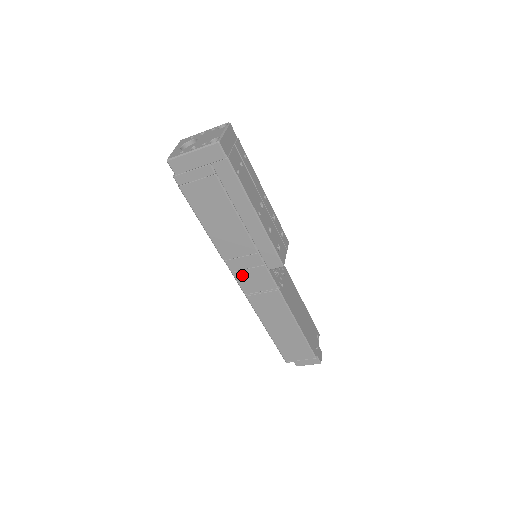
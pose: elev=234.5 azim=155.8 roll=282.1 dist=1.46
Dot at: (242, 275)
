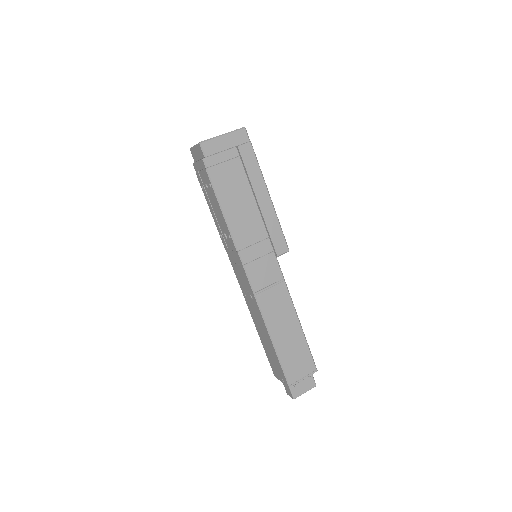
Dot at: (253, 267)
